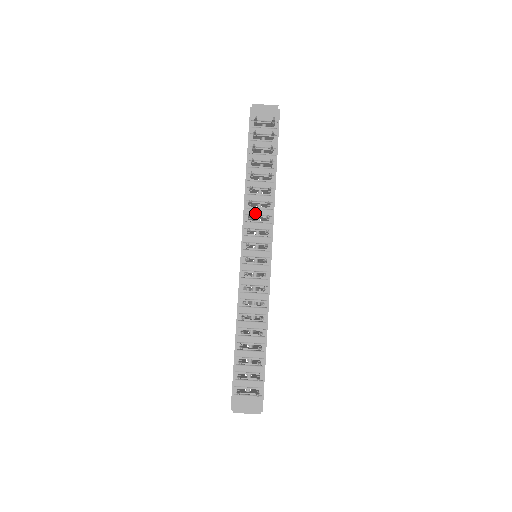
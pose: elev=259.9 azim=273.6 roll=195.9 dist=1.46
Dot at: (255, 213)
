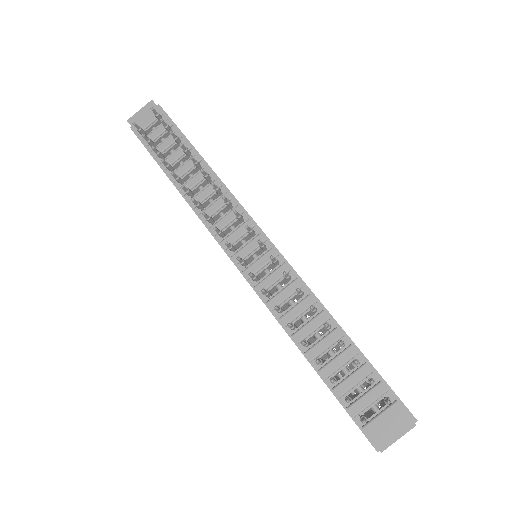
Dot at: (212, 211)
